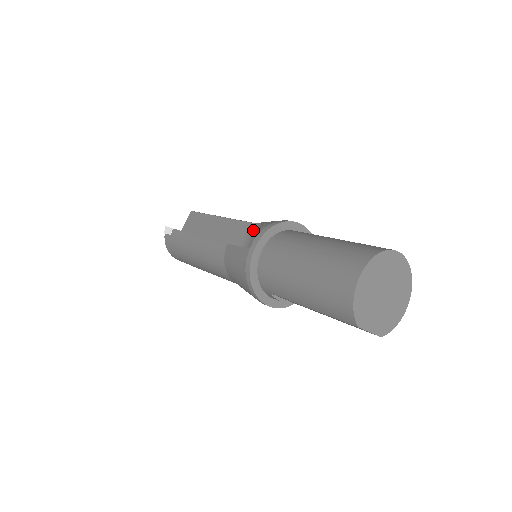
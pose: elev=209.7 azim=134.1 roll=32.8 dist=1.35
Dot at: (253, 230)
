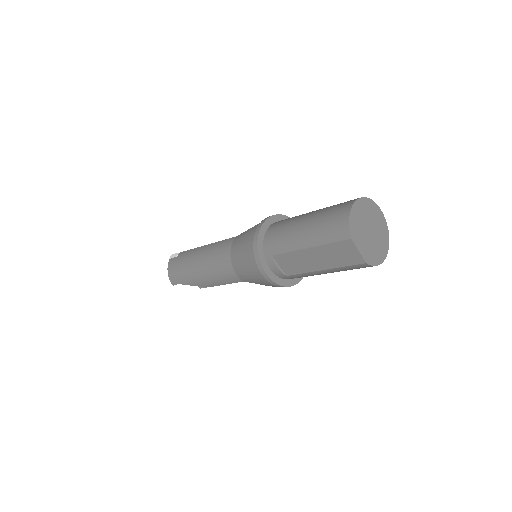
Dot at: occluded
